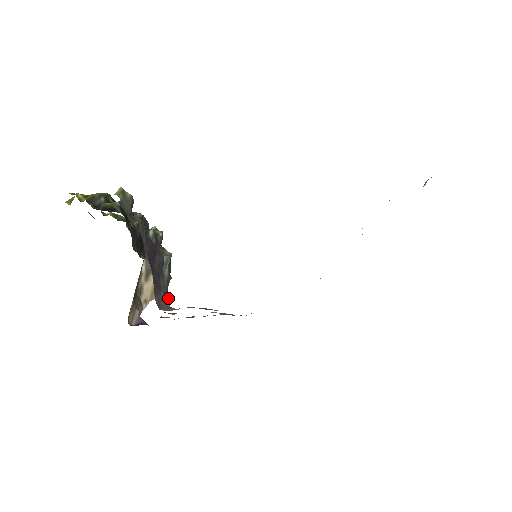
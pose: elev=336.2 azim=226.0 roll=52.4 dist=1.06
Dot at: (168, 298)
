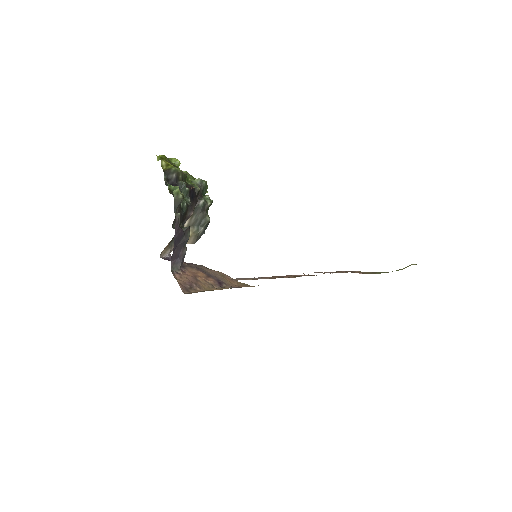
Dot at: (181, 263)
